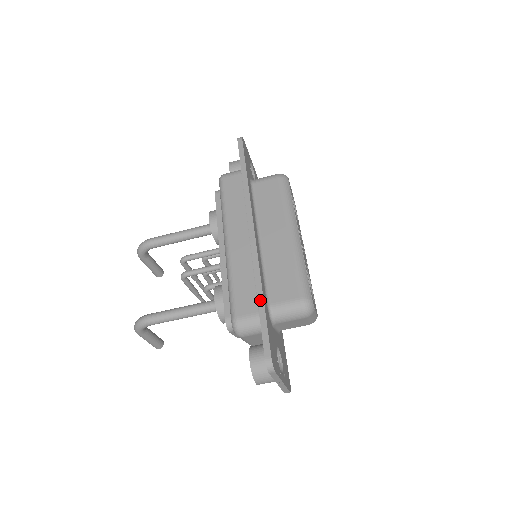
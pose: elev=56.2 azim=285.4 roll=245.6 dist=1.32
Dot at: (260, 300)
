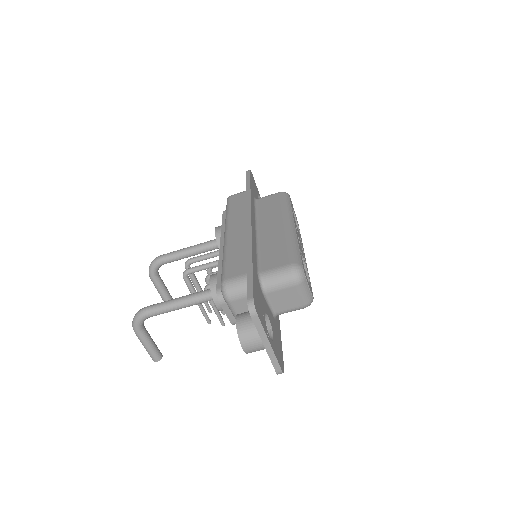
Dot at: (249, 261)
